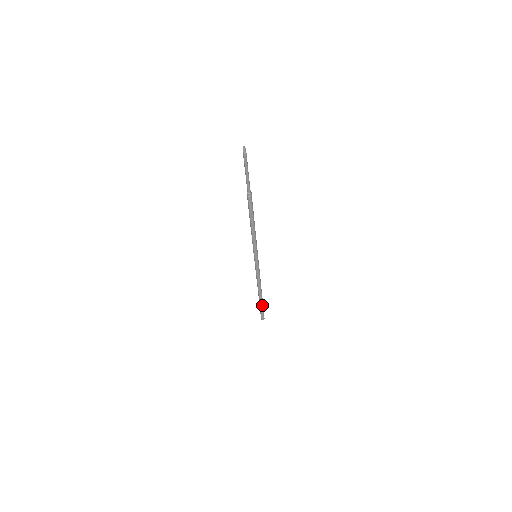
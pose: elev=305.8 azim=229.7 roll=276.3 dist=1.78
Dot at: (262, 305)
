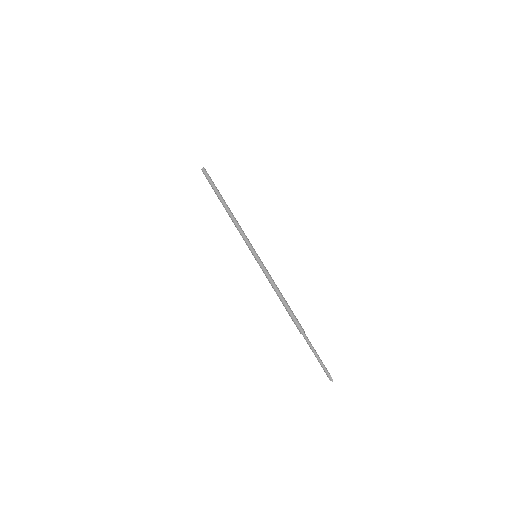
Dot at: (216, 191)
